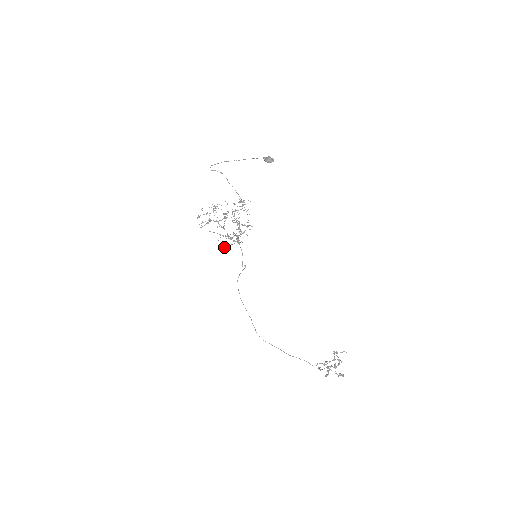
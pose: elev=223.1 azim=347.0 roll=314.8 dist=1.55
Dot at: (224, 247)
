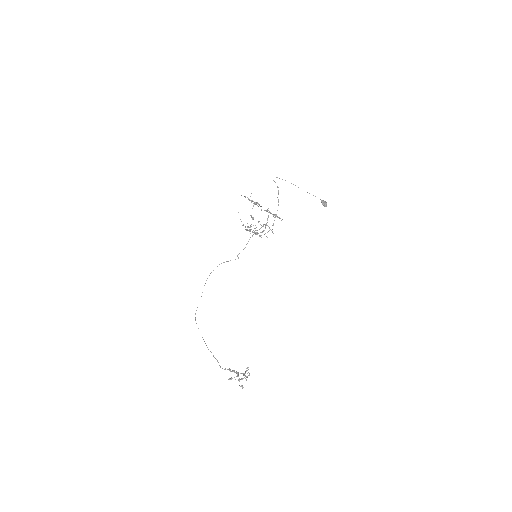
Dot at: (246, 229)
